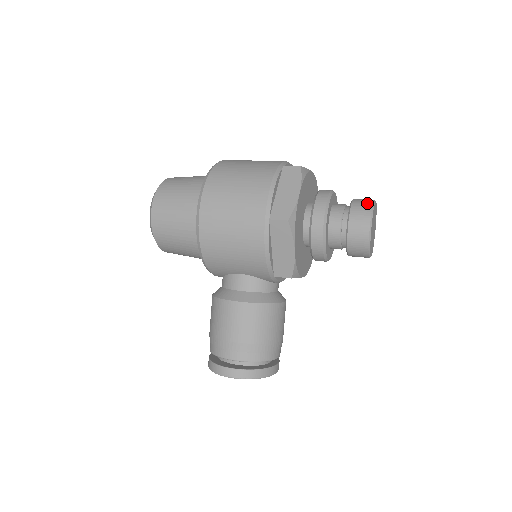
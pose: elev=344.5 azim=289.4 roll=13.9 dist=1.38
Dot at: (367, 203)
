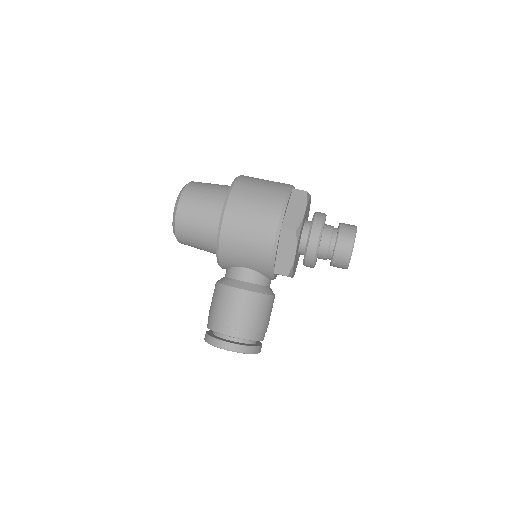
Dot at: (352, 227)
